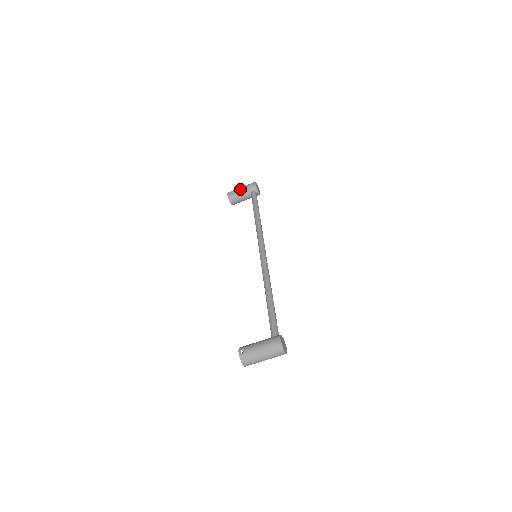
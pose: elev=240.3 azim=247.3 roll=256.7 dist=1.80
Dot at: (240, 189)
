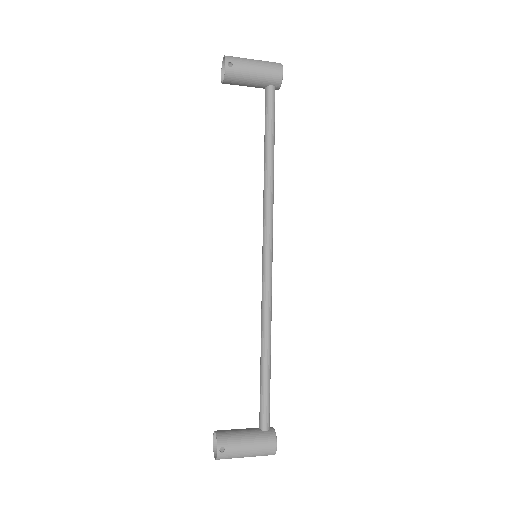
Dot at: (253, 68)
